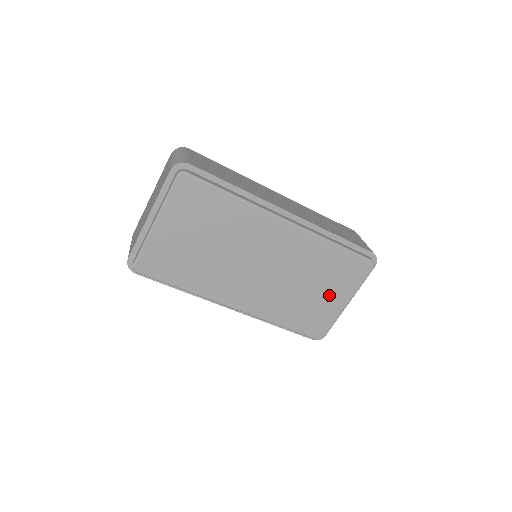
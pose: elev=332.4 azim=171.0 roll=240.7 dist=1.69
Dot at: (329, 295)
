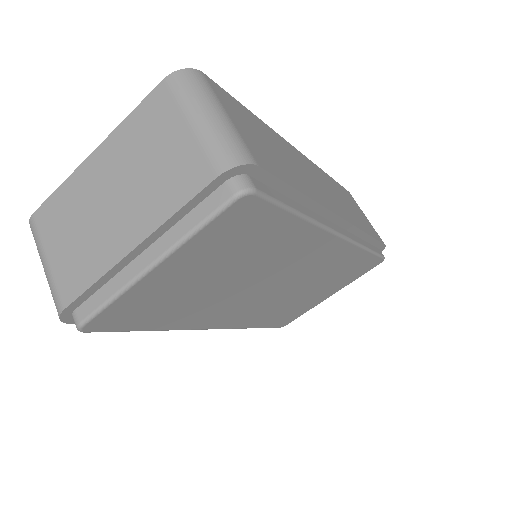
Dot at: (322, 293)
